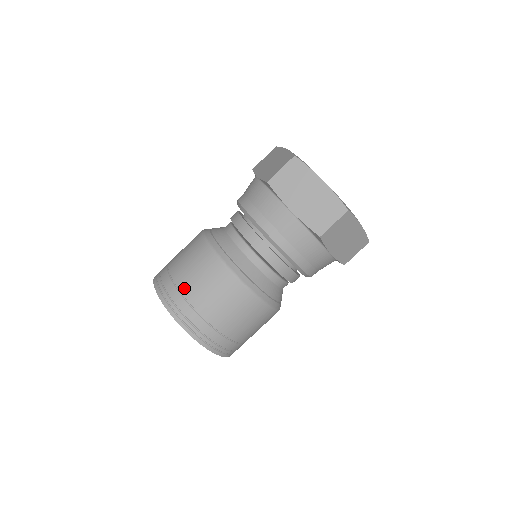
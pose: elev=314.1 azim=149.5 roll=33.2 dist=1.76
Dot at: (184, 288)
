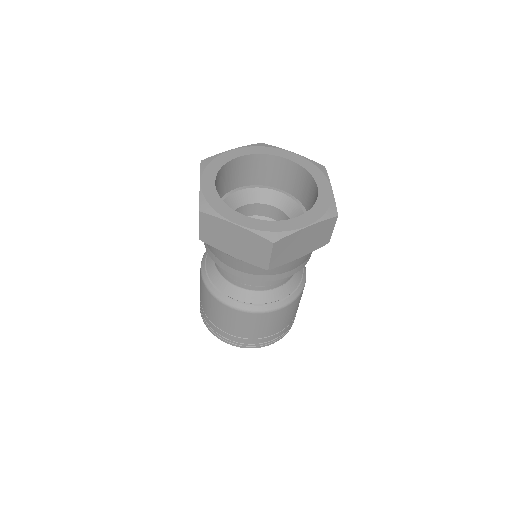
Dot at: occluded
